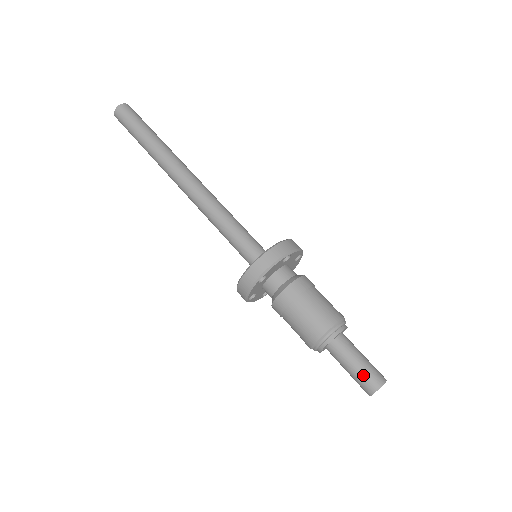
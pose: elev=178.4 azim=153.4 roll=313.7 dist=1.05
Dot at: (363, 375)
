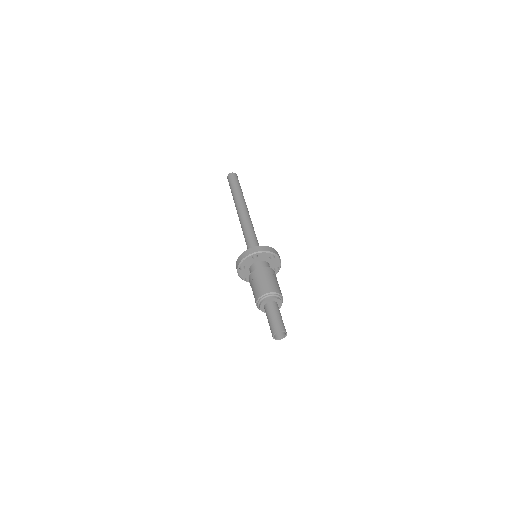
Dot at: (271, 325)
